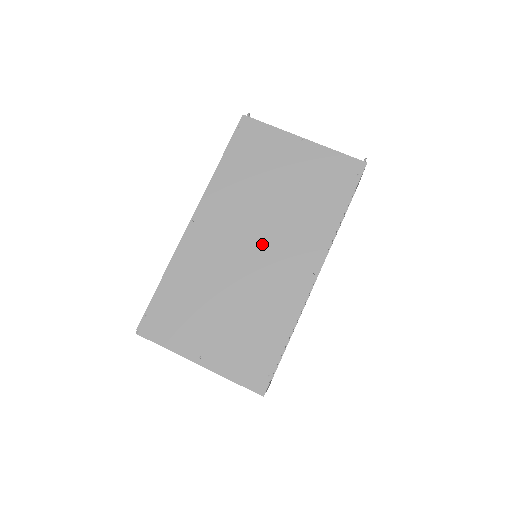
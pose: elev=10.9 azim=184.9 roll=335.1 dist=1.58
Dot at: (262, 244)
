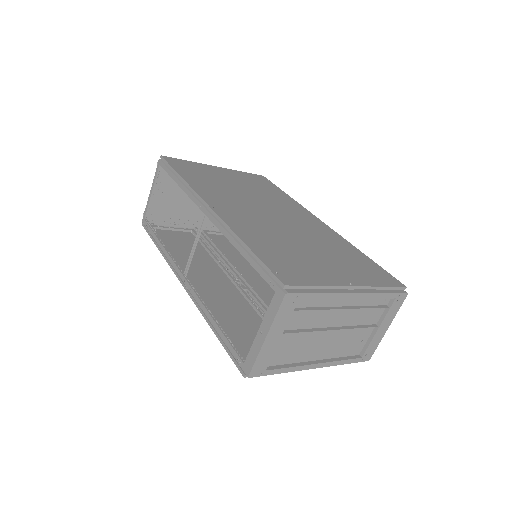
Dot at: (275, 213)
